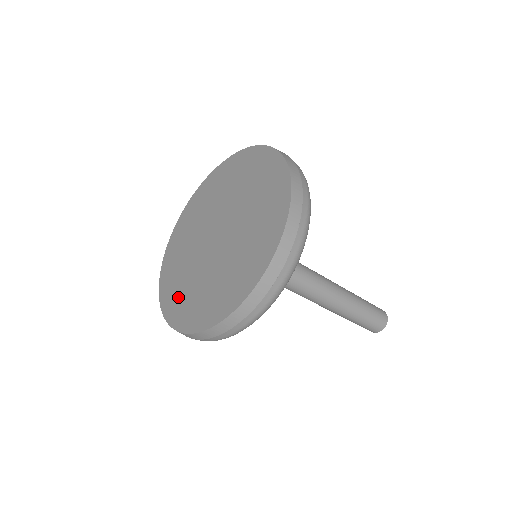
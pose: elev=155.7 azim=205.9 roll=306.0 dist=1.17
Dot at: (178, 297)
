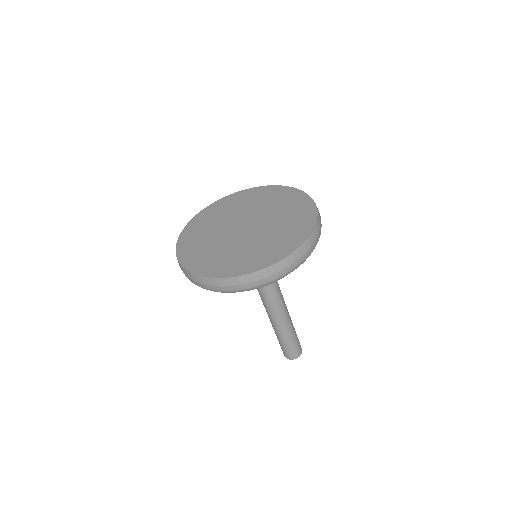
Dot at: (199, 254)
